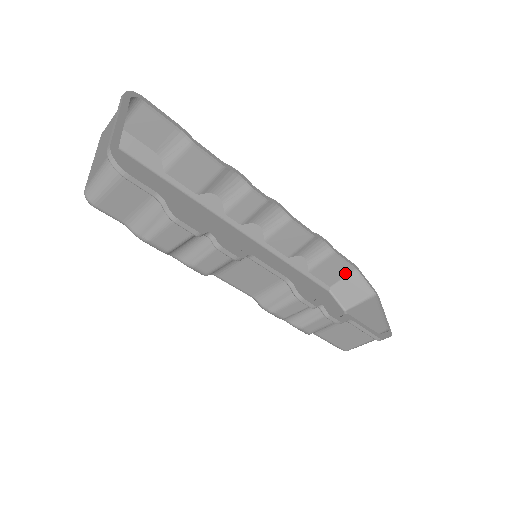
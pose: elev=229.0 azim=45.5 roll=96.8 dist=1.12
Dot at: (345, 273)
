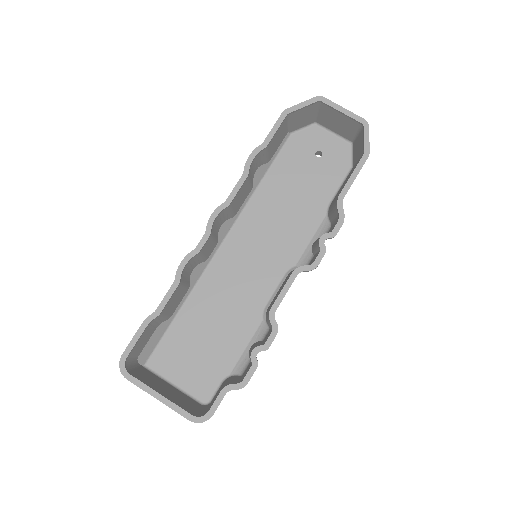
Dot at: (285, 124)
